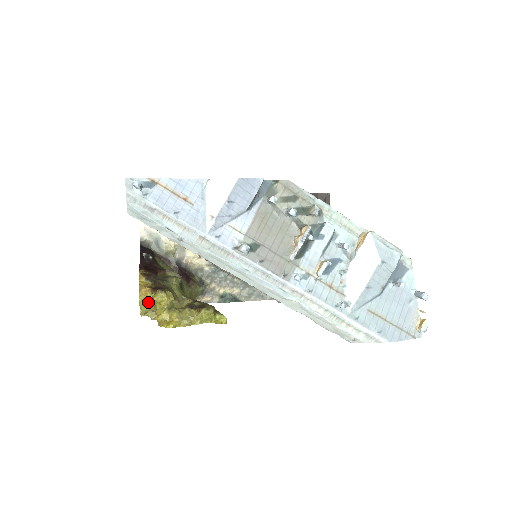
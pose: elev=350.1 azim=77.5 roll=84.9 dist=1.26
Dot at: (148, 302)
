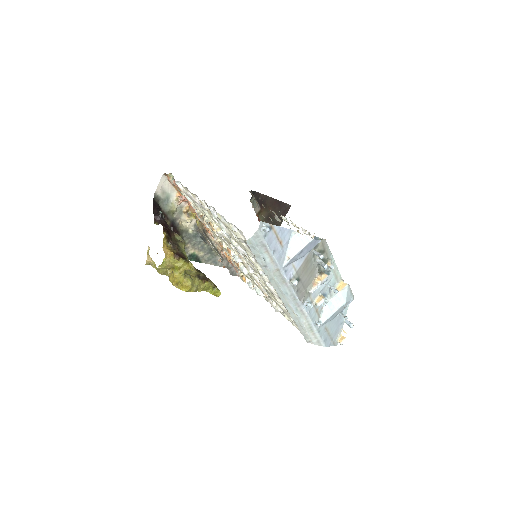
Dot at: (169, 264)
